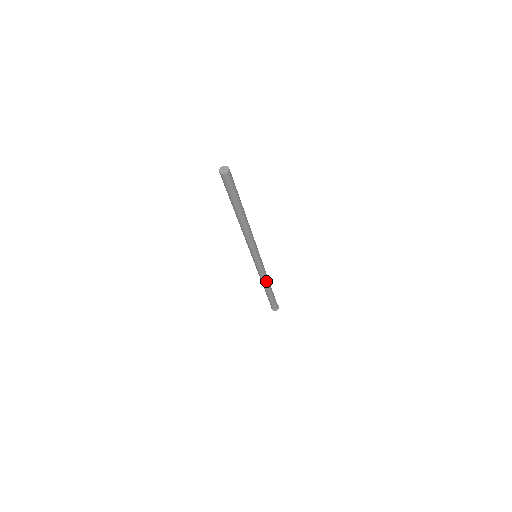
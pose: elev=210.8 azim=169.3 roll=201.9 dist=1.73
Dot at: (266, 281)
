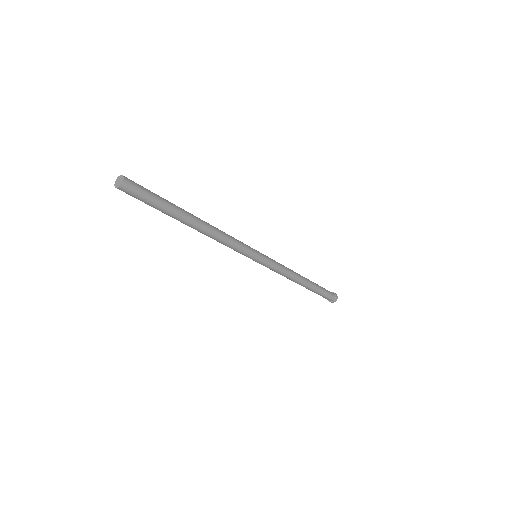
Dot at: (290, 279)
